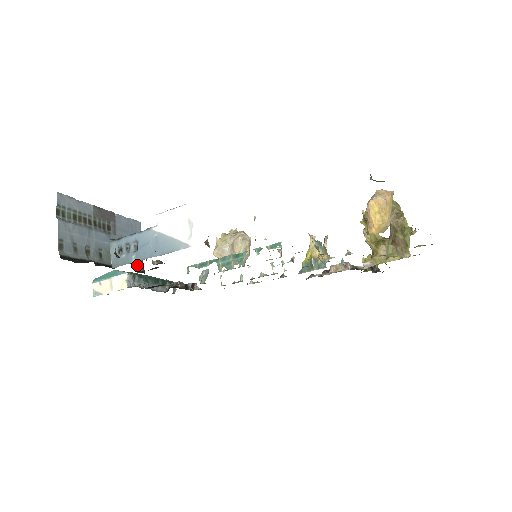
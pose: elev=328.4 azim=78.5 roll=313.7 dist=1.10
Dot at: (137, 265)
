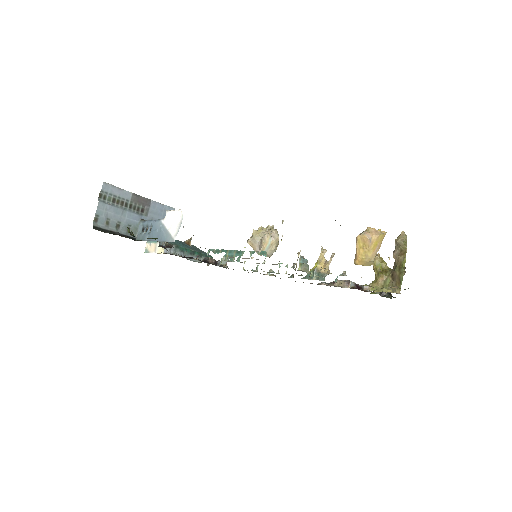
Dot at: occluded
